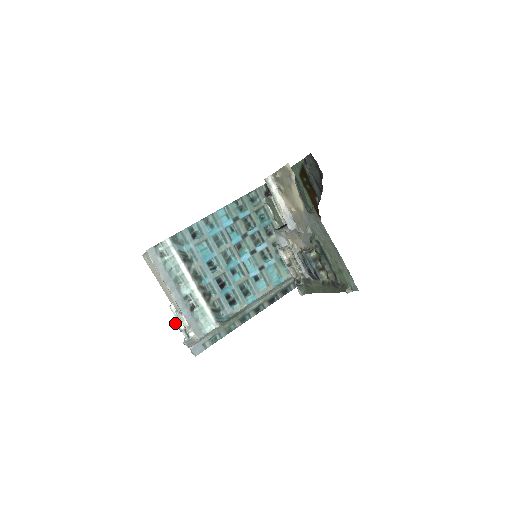
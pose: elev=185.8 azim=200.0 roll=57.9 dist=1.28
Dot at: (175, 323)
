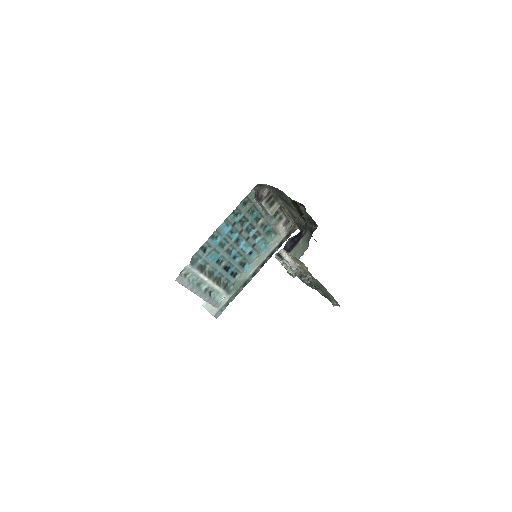
Dot at: occluded
